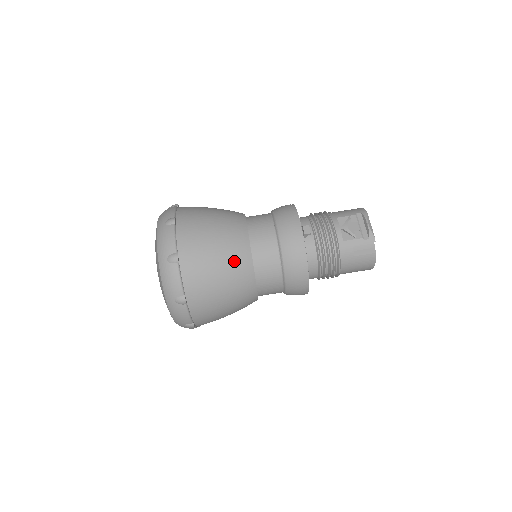
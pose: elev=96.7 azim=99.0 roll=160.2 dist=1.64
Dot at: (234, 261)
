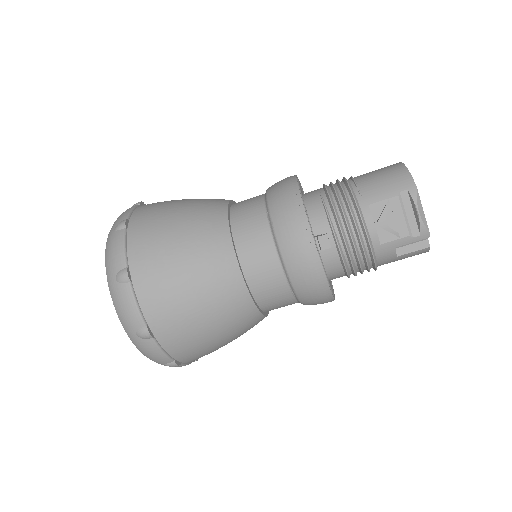
Dot at: (227, 311)
